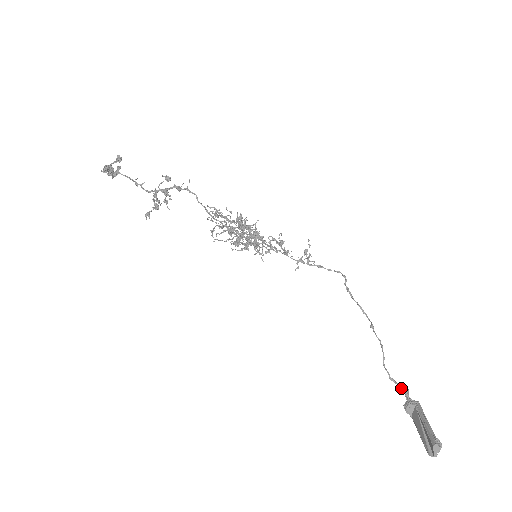
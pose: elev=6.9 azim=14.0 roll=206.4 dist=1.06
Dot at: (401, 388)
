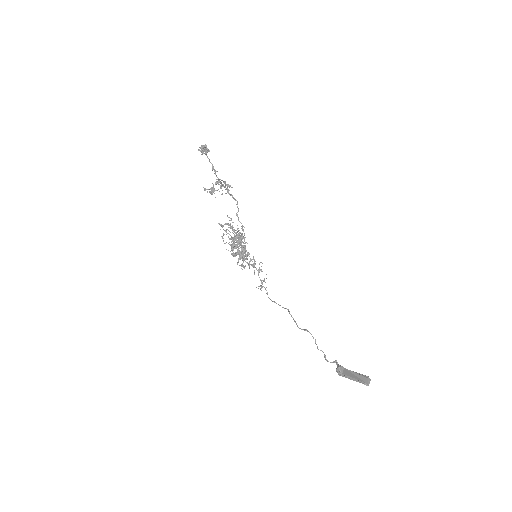
Dot at: (331, 362)
